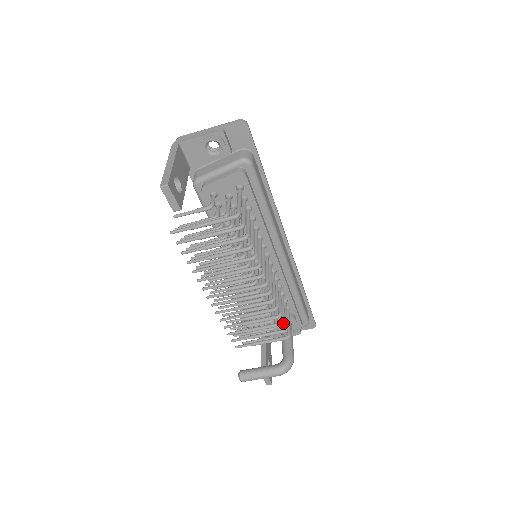
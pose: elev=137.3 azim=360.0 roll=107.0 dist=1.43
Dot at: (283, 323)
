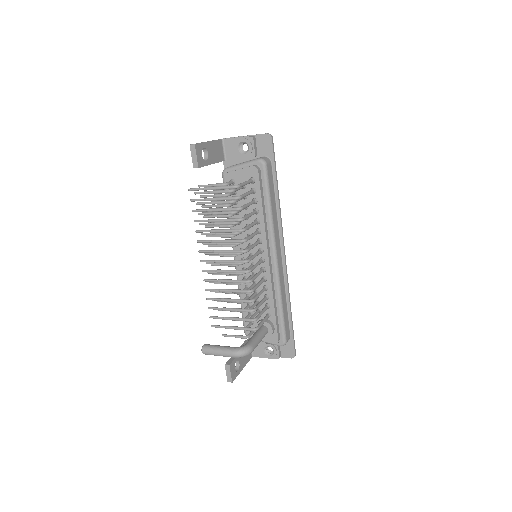
Dot at: (253, 310)
